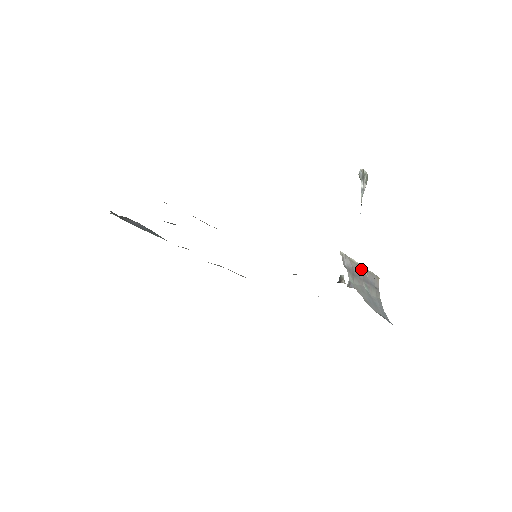
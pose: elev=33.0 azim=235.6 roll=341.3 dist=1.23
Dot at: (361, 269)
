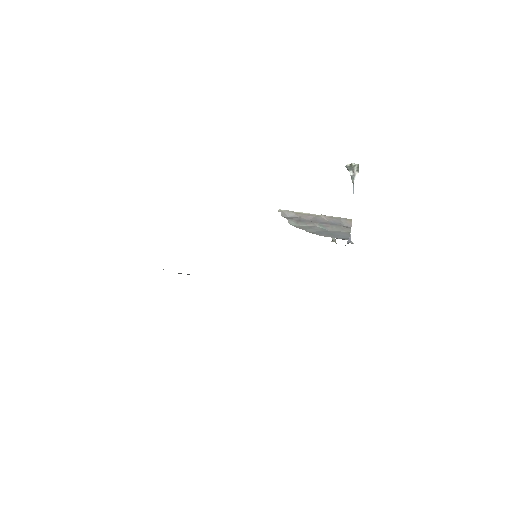
Dot at: (315, 217)
